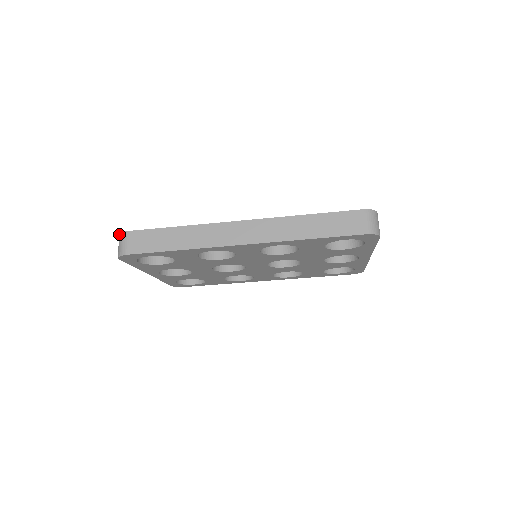
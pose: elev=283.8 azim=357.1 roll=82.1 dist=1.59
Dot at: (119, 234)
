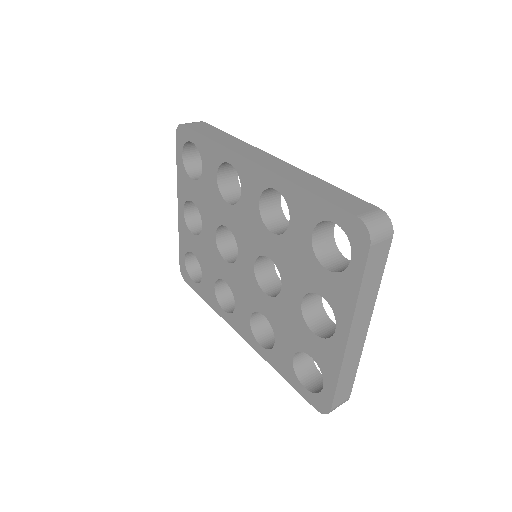
Dot at: occluded
